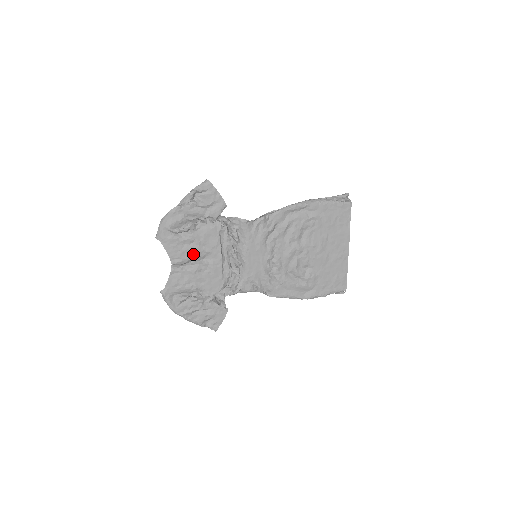
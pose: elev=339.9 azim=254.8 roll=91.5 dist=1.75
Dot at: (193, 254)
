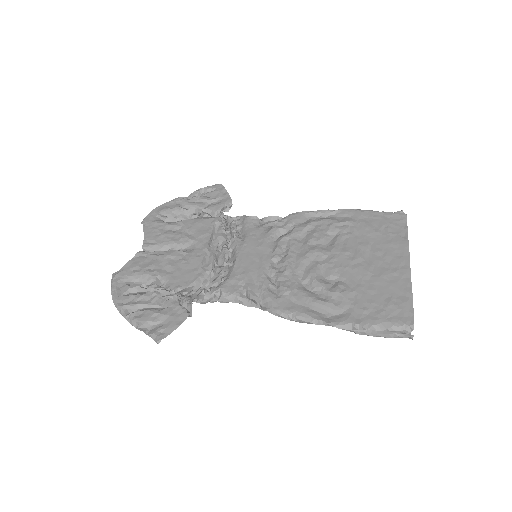
Dot at: (173, 239)
